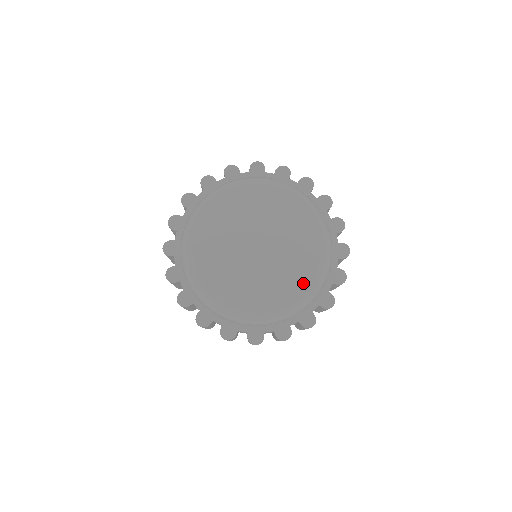
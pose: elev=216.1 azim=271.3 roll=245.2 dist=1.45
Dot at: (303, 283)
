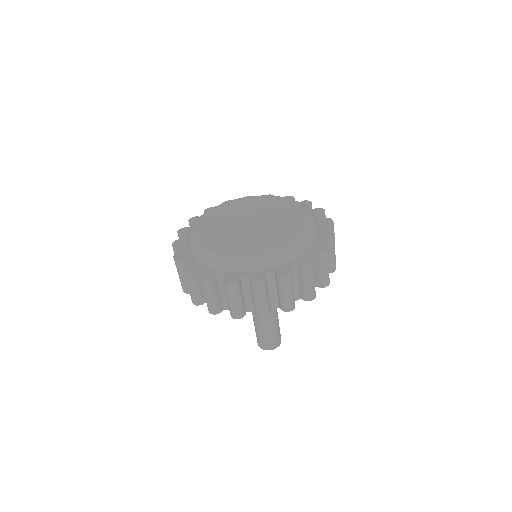
Dot at: (294, 233)
